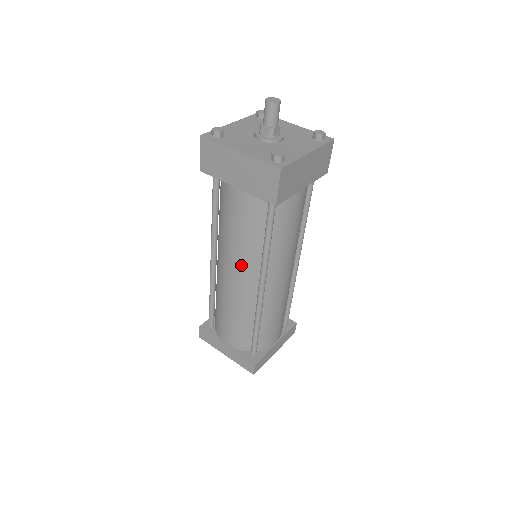
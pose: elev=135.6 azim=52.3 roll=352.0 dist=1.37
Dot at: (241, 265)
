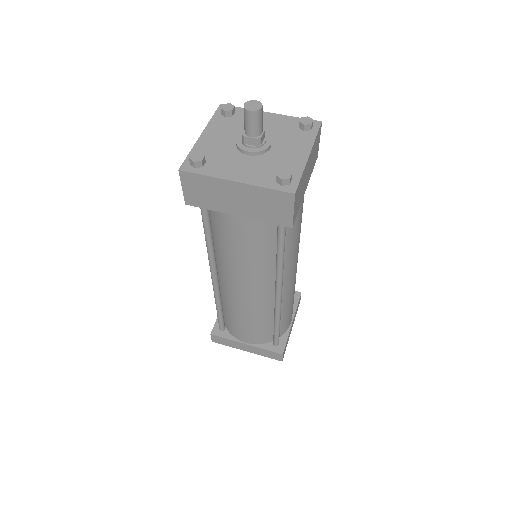
Dot at: (253, 280)
